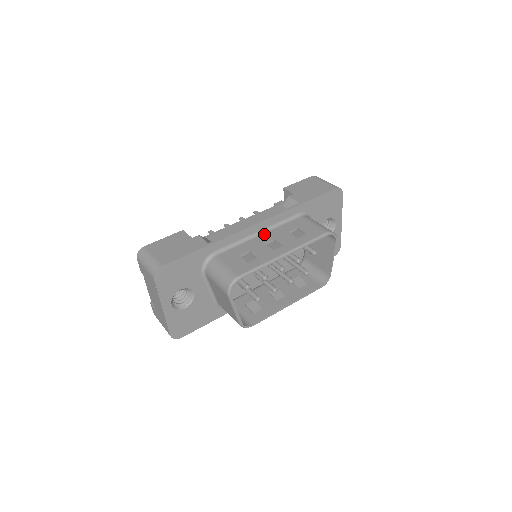
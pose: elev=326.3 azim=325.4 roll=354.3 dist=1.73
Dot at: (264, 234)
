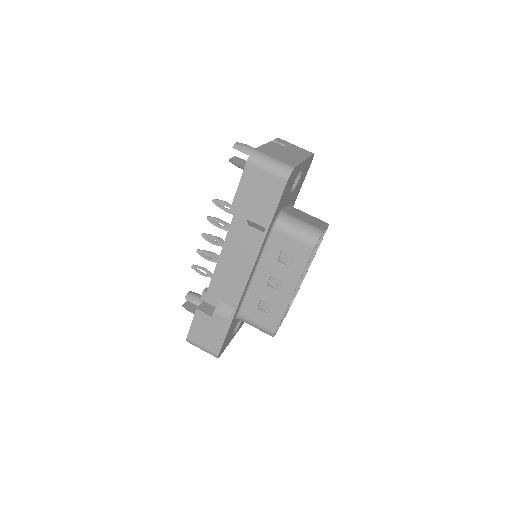
Dot at: (258, 272)
